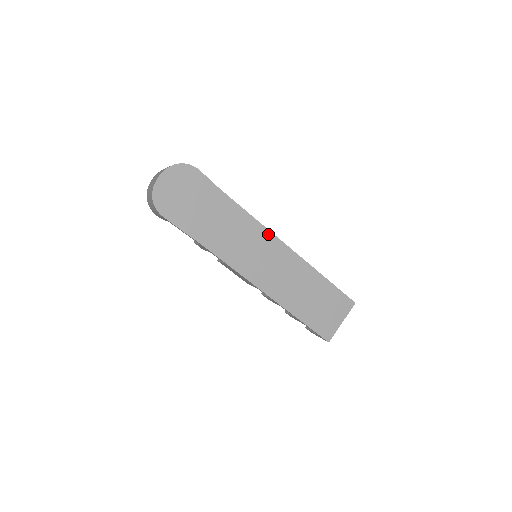
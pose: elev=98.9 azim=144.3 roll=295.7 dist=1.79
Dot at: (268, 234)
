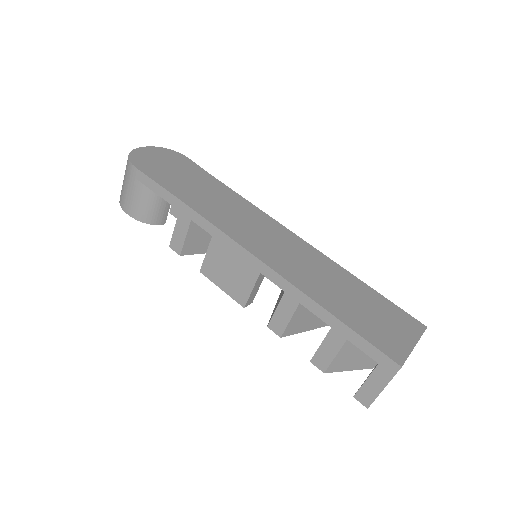
Dot at: (271, 220)
